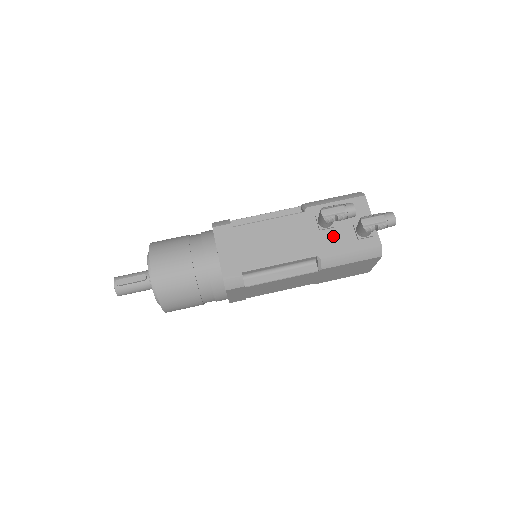
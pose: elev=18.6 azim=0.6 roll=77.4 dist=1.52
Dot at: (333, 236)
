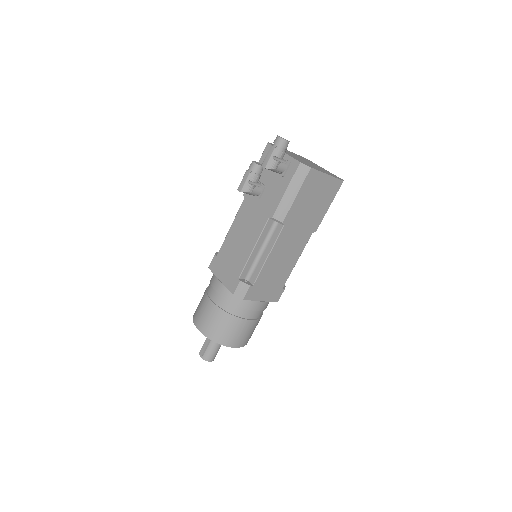
Dot at: (269, 193)
